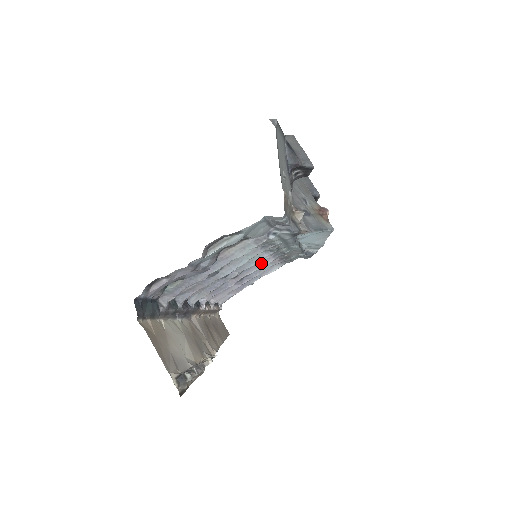
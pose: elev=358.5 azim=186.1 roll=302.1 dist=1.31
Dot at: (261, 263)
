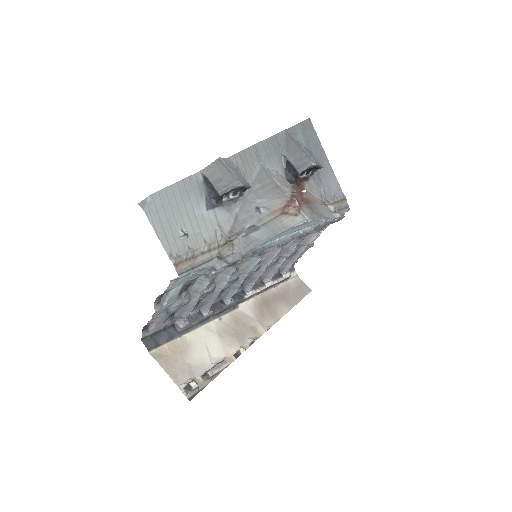
Dot at: (272, 254)
